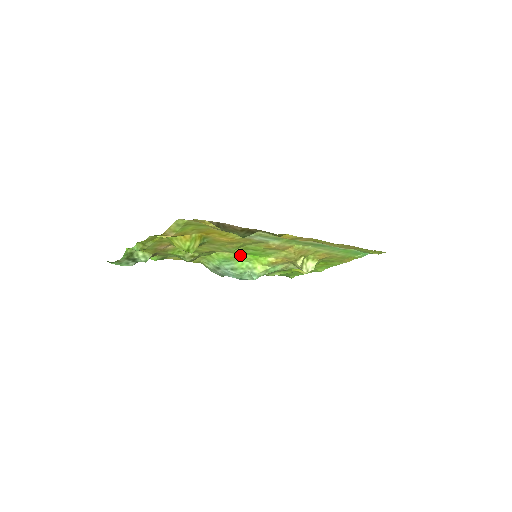
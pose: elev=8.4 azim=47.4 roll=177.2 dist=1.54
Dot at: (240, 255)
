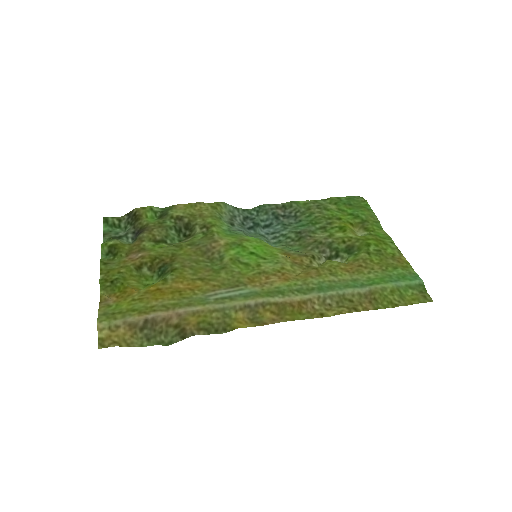
Dot at: (244, 241)
